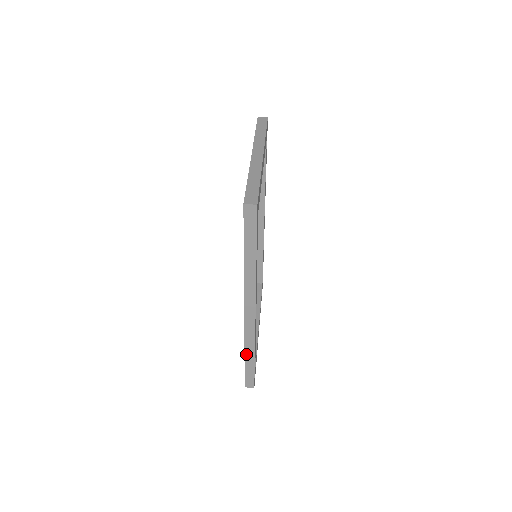
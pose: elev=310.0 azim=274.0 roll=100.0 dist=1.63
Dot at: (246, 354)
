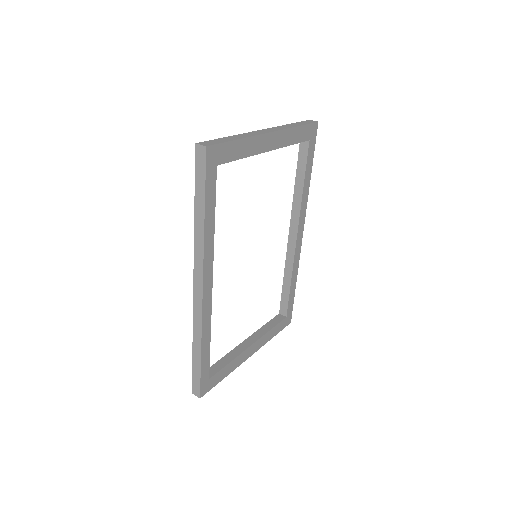
Dot at: (194, 345)
